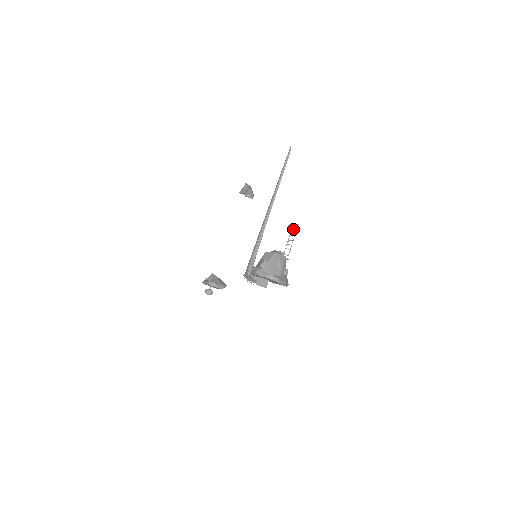
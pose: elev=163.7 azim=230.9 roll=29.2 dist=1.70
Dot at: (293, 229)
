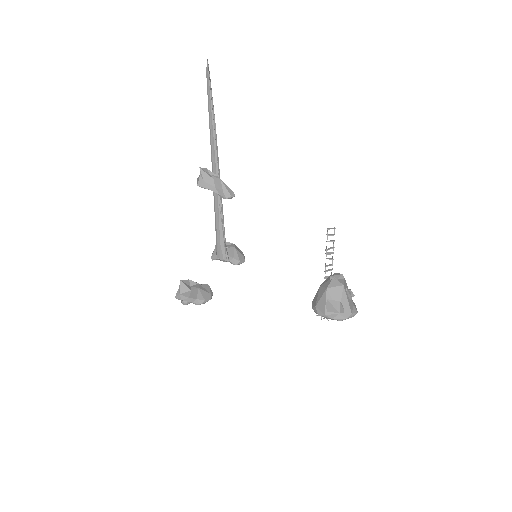
Dot at: (330, 235)
